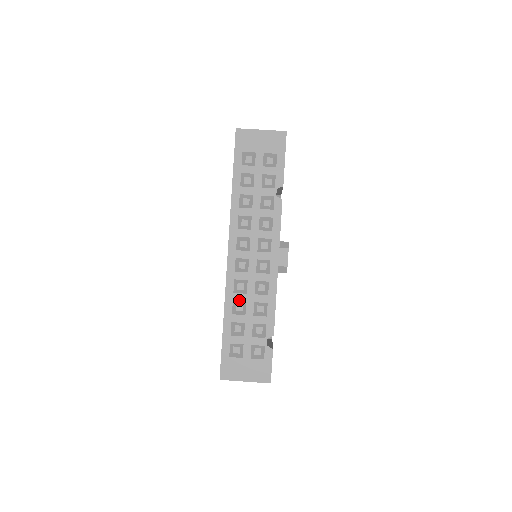
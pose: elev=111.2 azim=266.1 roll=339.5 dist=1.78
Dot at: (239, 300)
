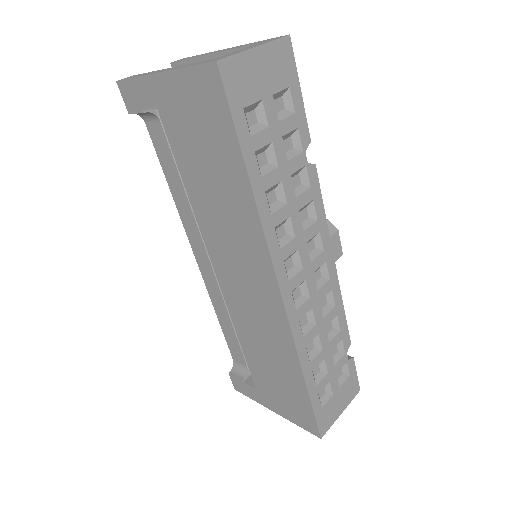
Dot at: (311, 340)
